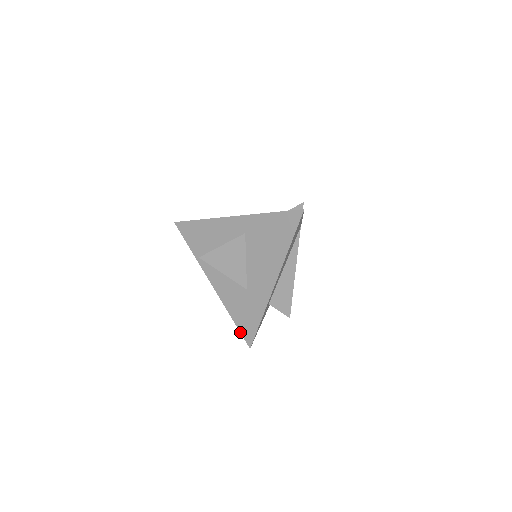
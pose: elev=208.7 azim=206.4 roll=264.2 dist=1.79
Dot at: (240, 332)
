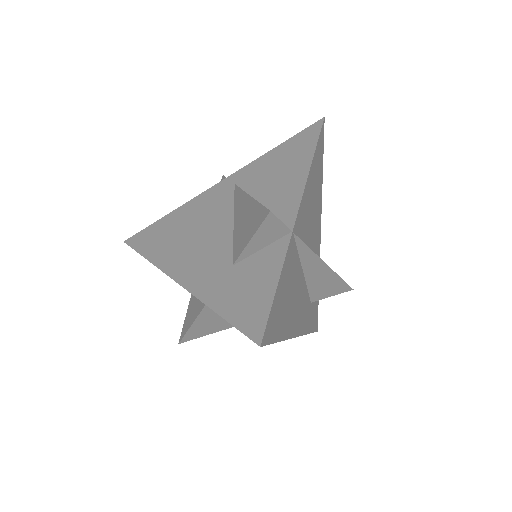
Dot at: occluded
